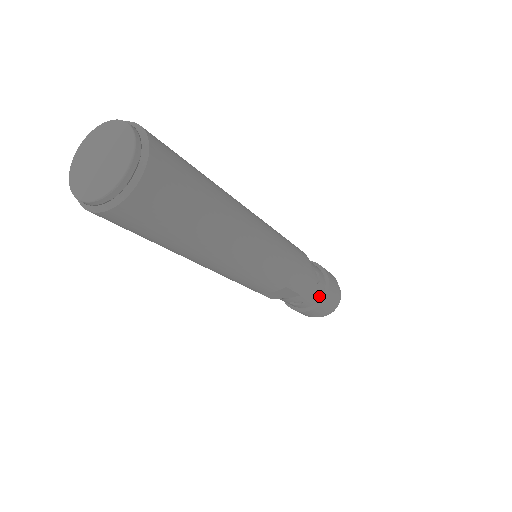
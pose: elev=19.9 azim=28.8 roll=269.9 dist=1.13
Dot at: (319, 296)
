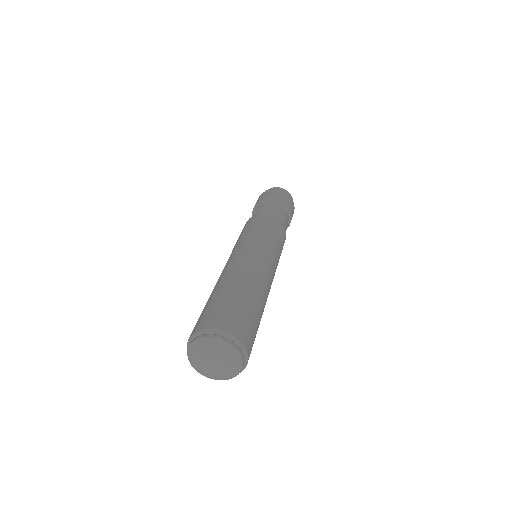
Dot at: occluded
